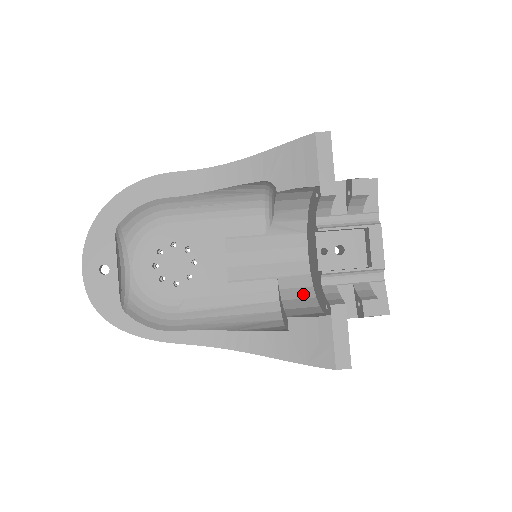
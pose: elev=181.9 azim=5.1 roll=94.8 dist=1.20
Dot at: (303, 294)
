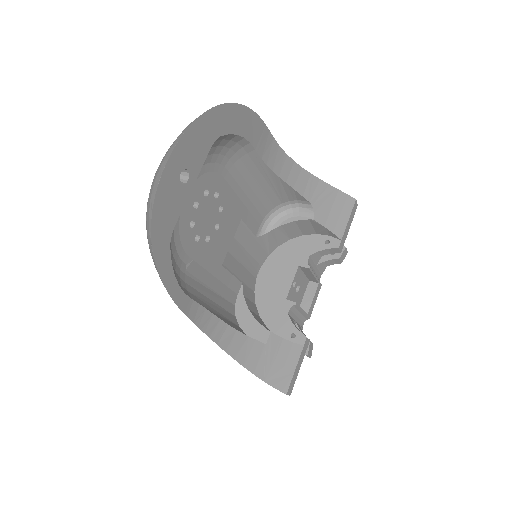
Dot at: (255, 309)
